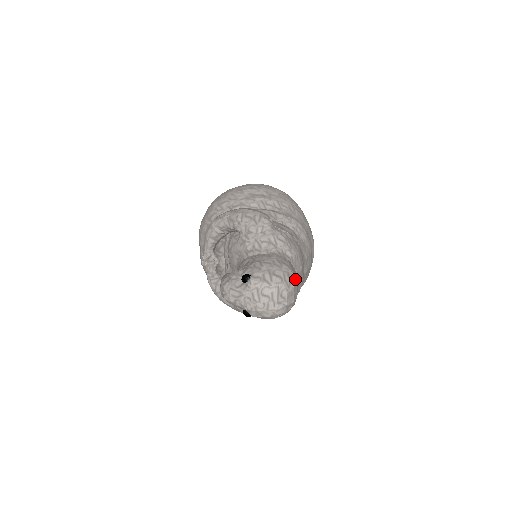
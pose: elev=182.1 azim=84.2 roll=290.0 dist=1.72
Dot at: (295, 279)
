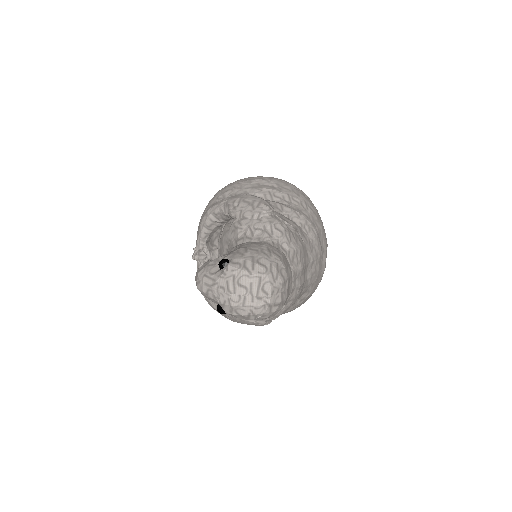
Dot at: (286, 274)
